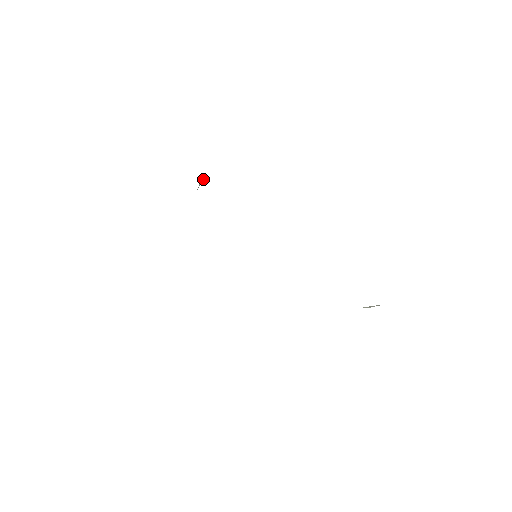
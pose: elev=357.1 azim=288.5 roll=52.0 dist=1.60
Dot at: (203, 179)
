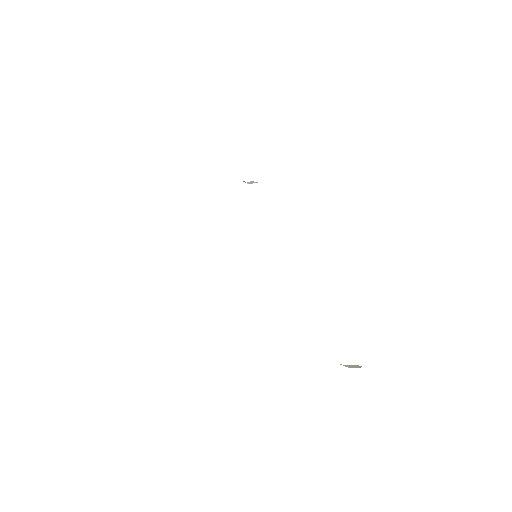
Dot at: (251, 181)
